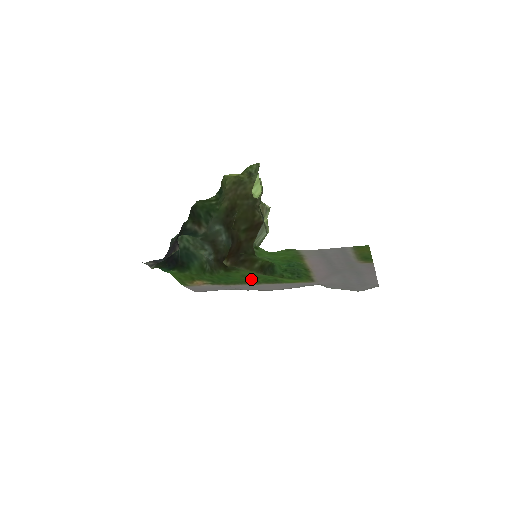
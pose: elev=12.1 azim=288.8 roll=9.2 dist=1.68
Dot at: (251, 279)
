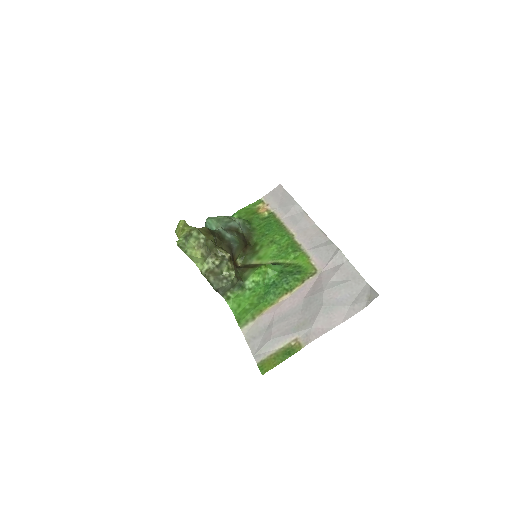
Dot at: (281, 239)
